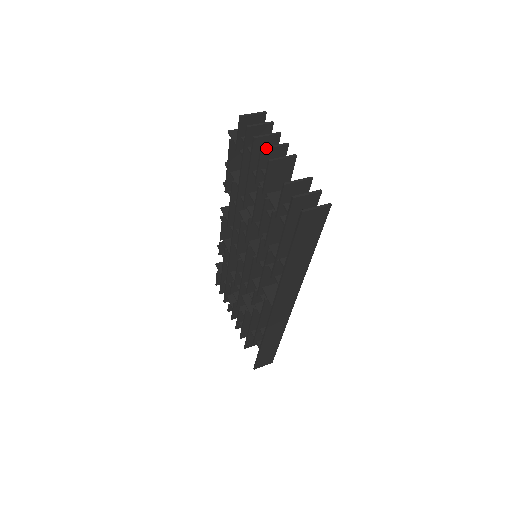
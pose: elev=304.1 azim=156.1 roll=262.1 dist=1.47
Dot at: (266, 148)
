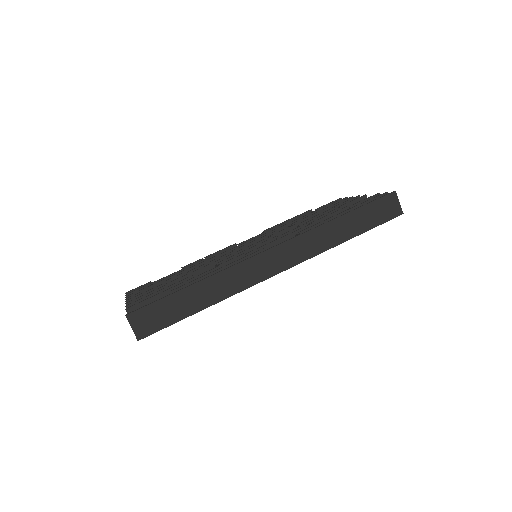
Dot at: occluded
